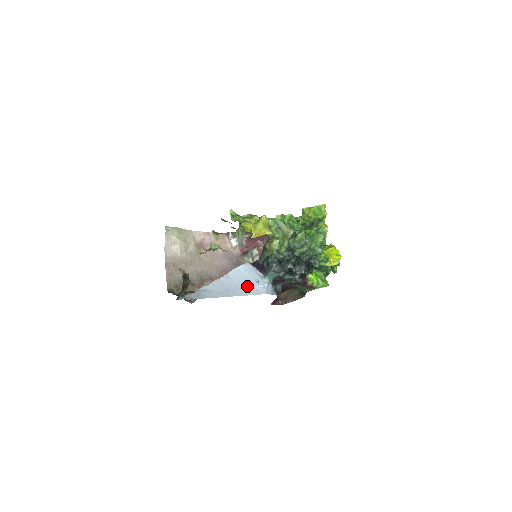
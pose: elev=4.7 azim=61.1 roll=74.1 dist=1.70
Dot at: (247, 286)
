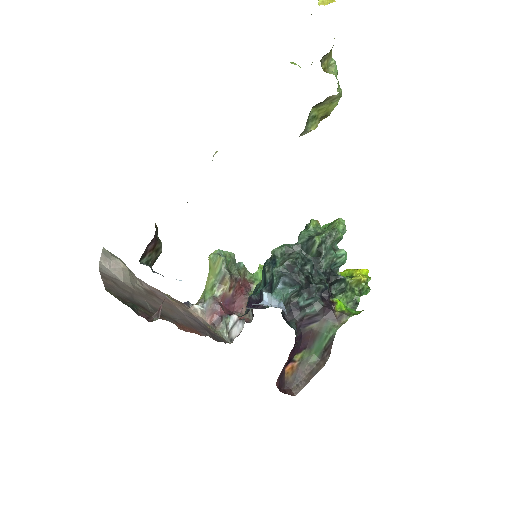
Dot at: occluded
